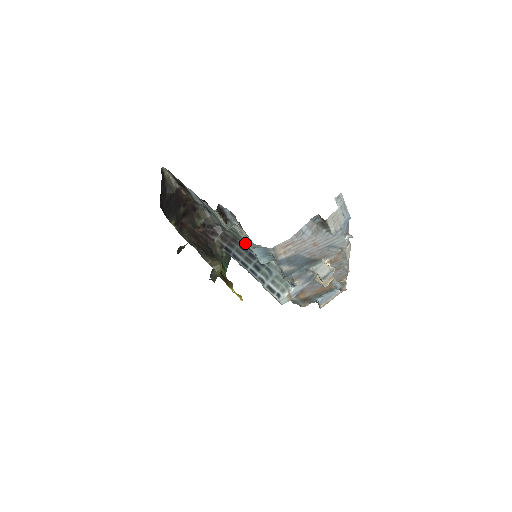
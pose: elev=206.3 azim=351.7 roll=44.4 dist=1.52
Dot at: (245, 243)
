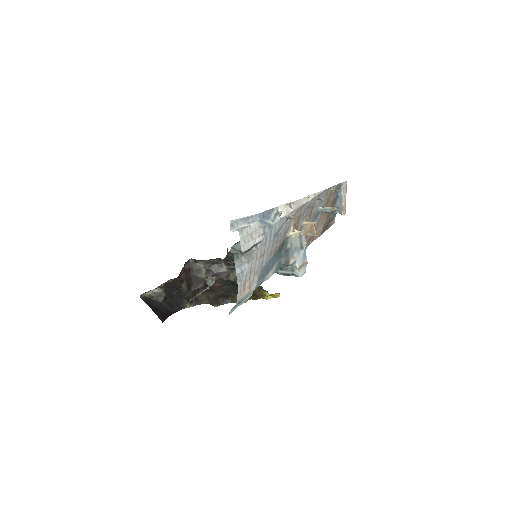
Dot at: occluded
